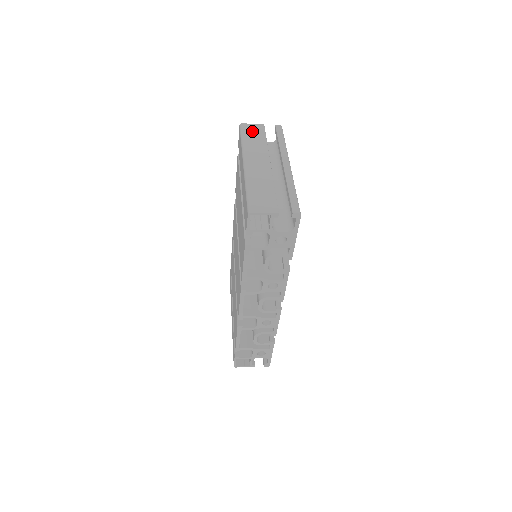
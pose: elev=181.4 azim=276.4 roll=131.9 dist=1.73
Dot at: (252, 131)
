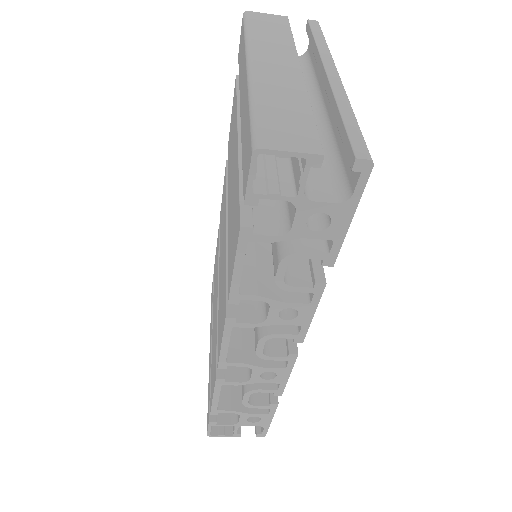
Dot at: (266, 22)
